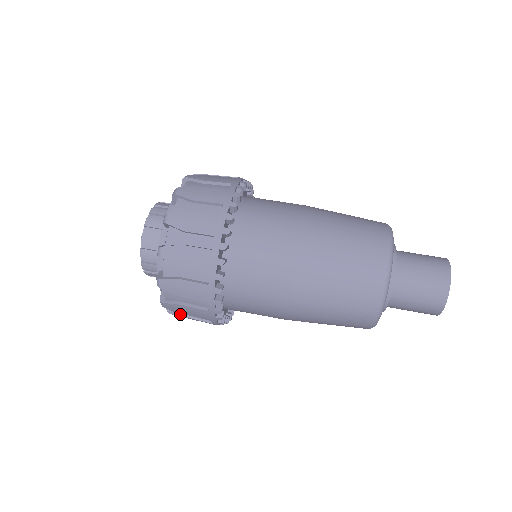
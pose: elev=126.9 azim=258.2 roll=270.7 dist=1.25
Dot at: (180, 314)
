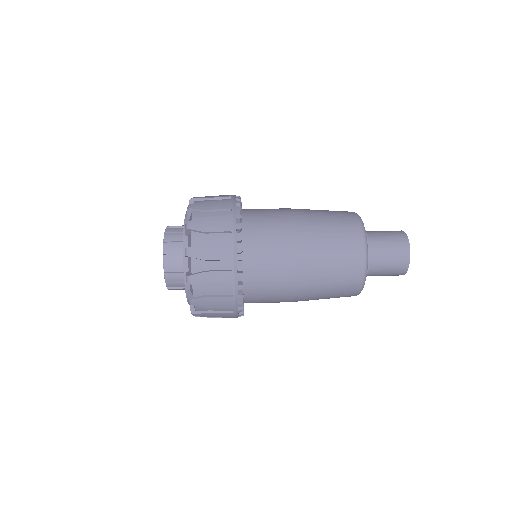
Dot at: (204, 312)
